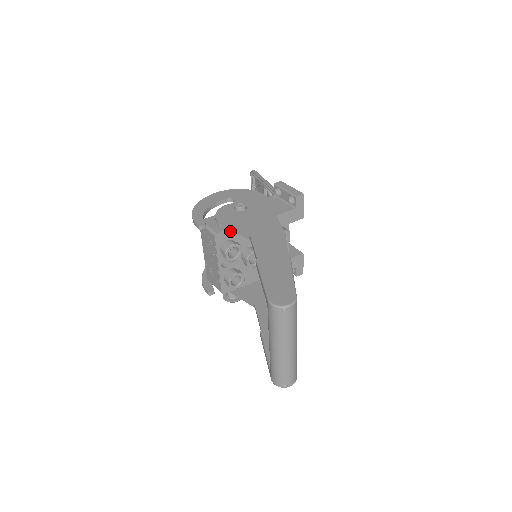
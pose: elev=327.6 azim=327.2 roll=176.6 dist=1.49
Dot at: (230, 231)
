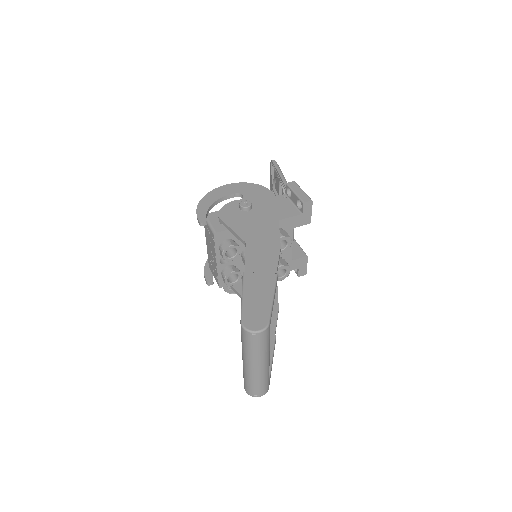
Dot at: occluded
